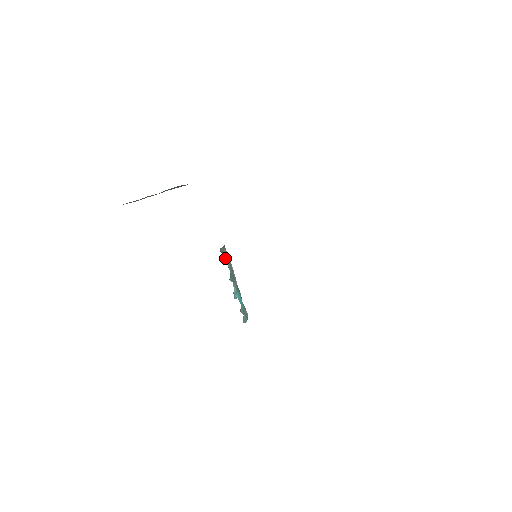
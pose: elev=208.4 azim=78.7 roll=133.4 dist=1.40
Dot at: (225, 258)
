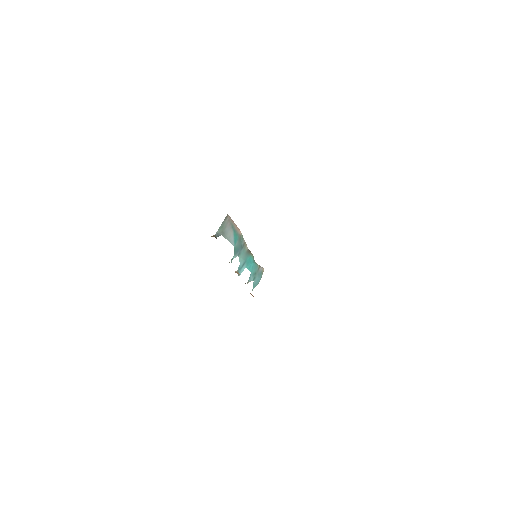
Dot at: (226, 235)
